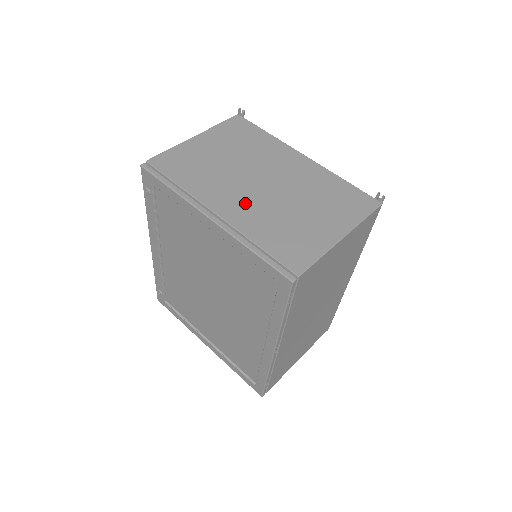
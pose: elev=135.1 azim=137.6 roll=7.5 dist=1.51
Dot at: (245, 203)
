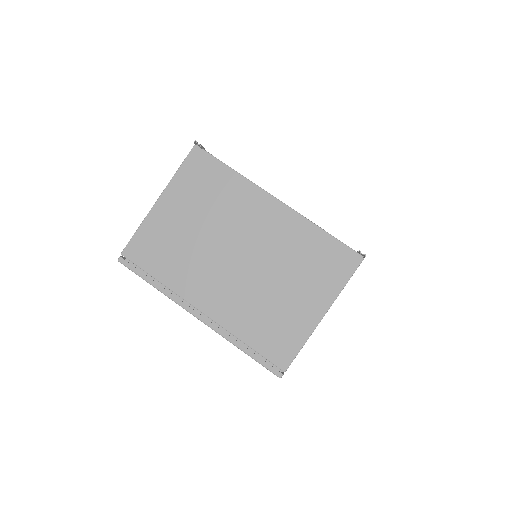
Dot at: (226, 292)
